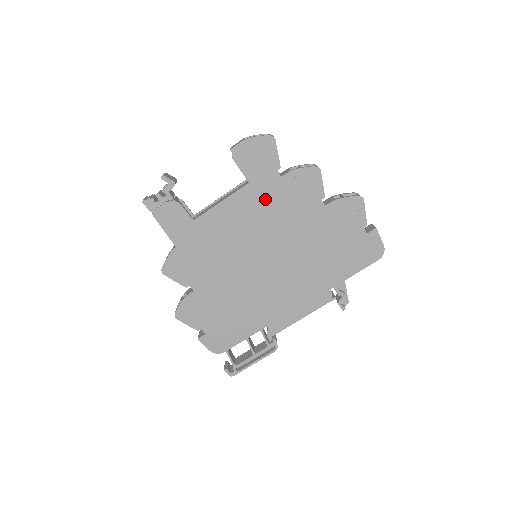
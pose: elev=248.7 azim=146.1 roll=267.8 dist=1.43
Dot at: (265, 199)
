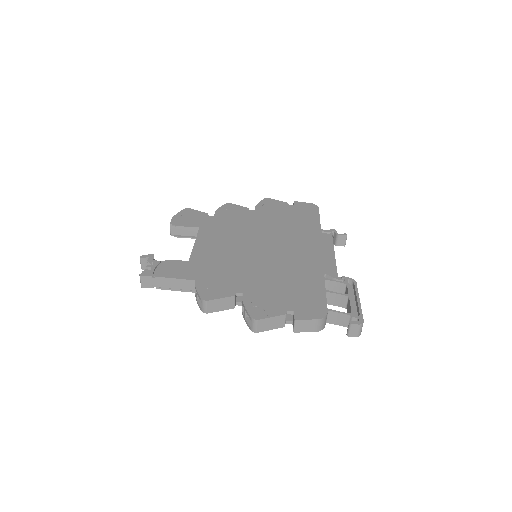
Dot at: (219, 227)
